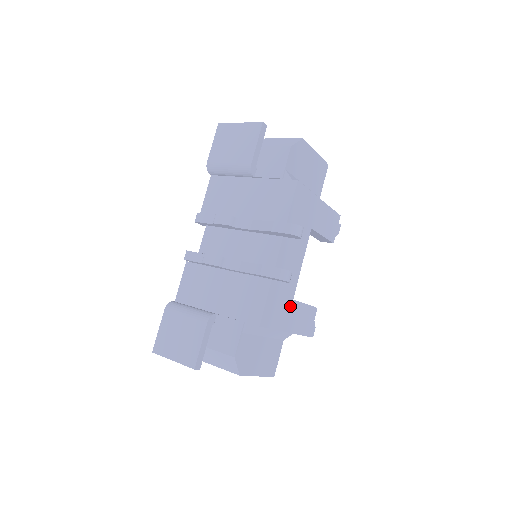
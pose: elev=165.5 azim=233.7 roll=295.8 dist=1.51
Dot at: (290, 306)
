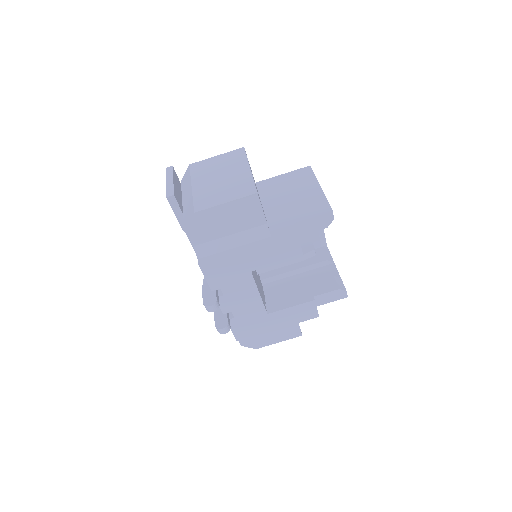
Dot at: (267, 318)
